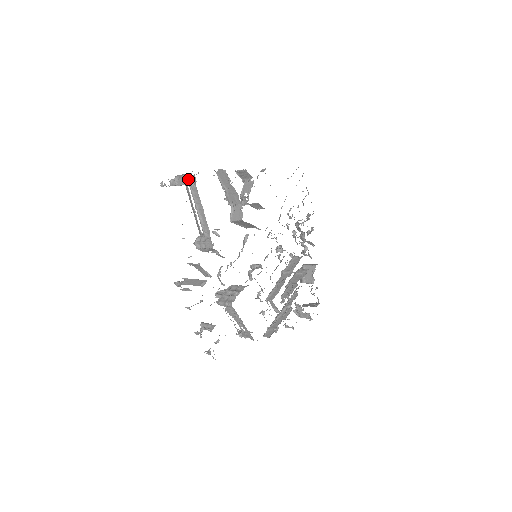
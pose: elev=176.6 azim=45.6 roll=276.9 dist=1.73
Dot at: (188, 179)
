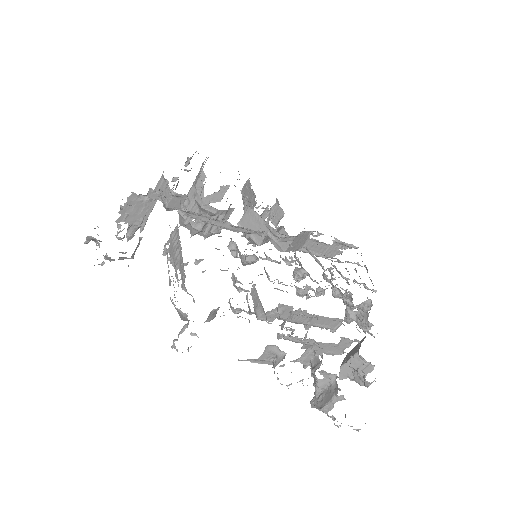
Dot at: (204, 164)
